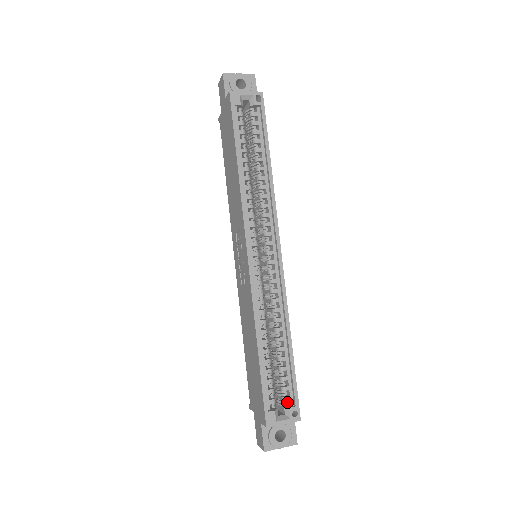
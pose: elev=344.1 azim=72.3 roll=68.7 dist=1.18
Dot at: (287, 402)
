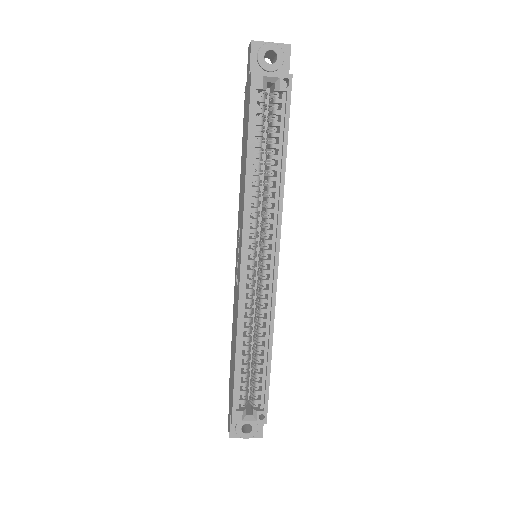
Dot at: (257, 404)
